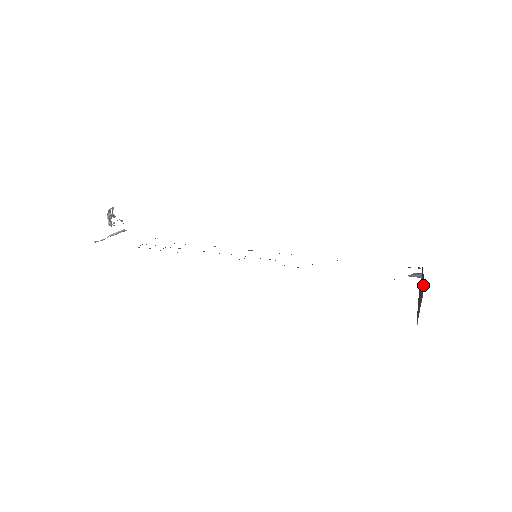
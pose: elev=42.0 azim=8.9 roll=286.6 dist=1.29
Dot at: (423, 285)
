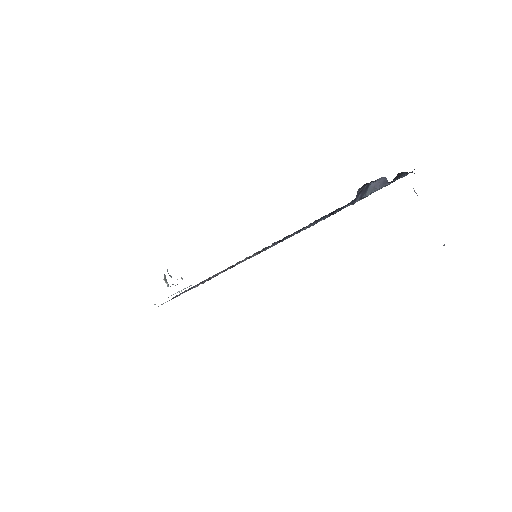
Dot at: occluded
